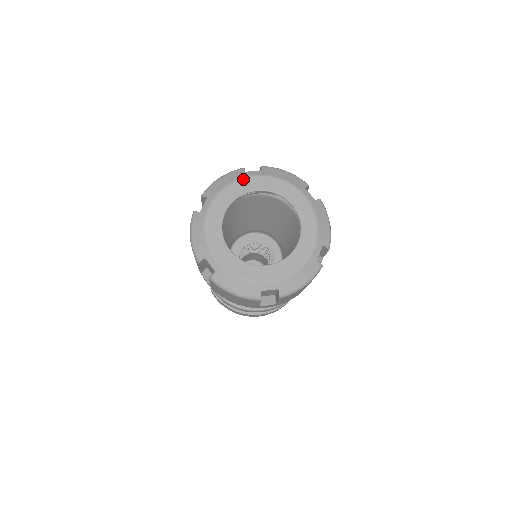
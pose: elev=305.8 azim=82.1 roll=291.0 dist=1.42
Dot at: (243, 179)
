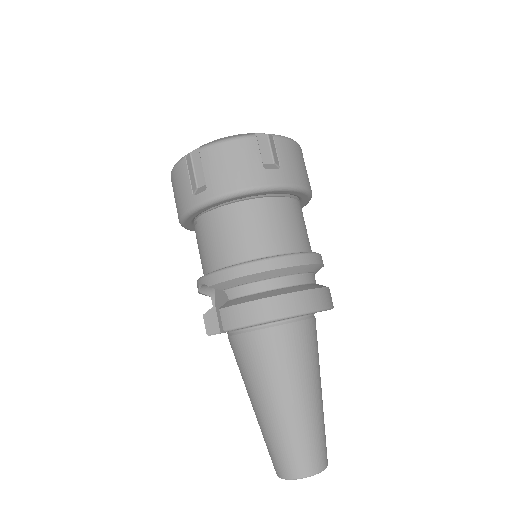
Dot at: occluded
